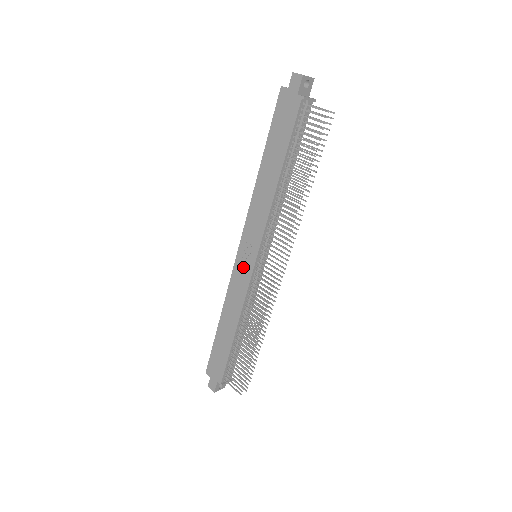
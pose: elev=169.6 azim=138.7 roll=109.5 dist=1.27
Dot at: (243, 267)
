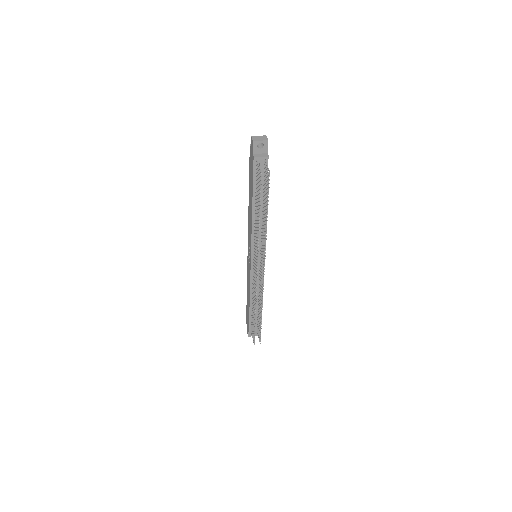
Dot at: (249, 261)
